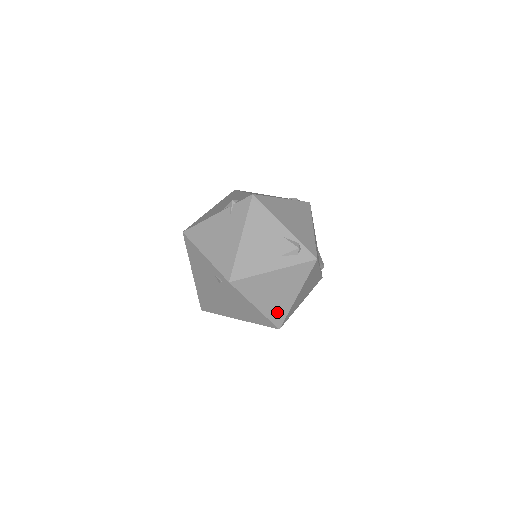
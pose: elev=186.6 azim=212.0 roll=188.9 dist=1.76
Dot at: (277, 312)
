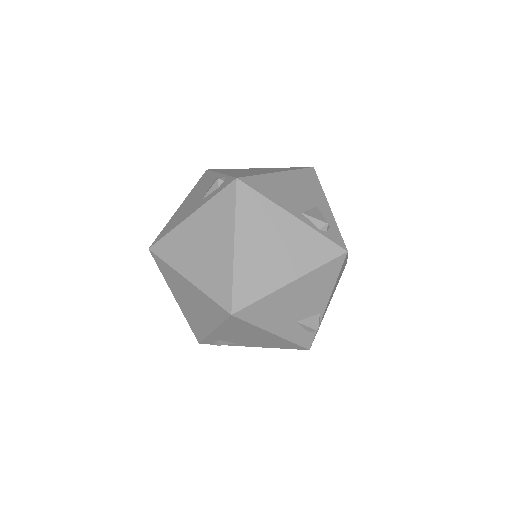
Dot at: (217, 282)
